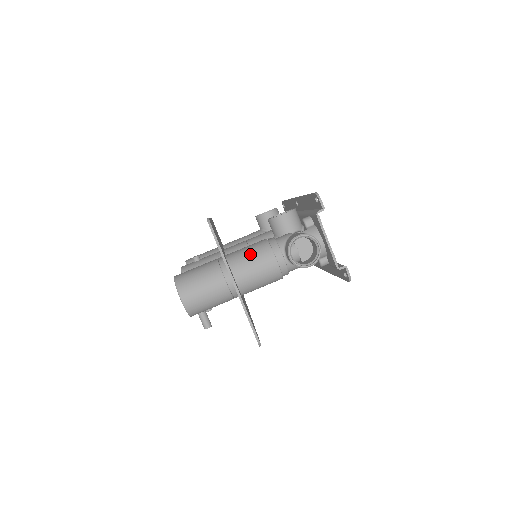
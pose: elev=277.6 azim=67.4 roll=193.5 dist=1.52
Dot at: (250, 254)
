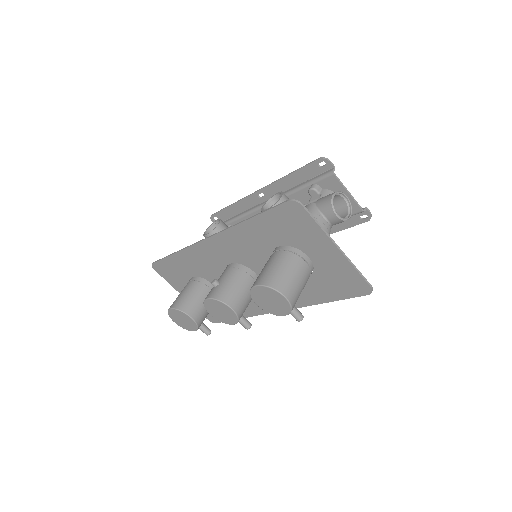
Dot at: occluded
